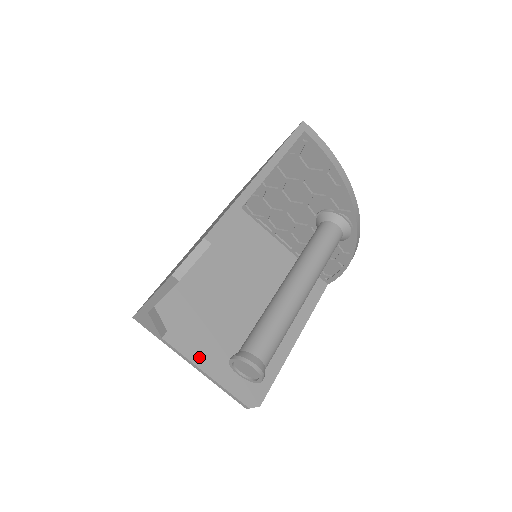
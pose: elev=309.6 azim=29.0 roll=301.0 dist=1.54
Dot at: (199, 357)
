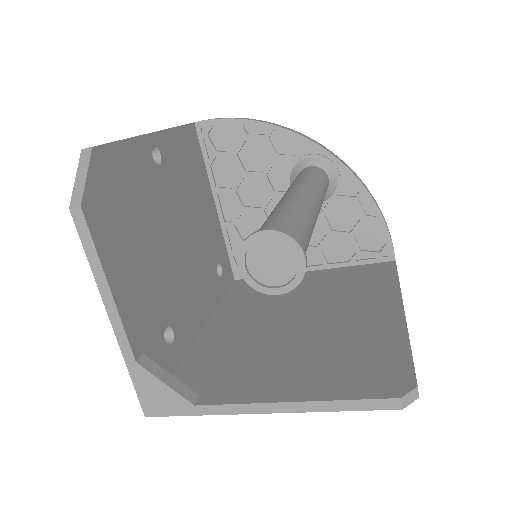
Dot at: (266, 393)
